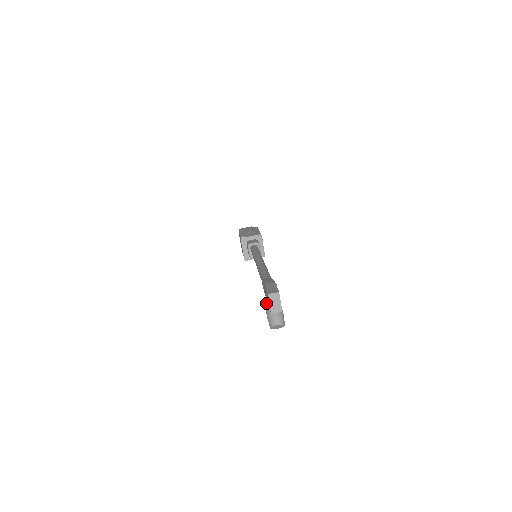
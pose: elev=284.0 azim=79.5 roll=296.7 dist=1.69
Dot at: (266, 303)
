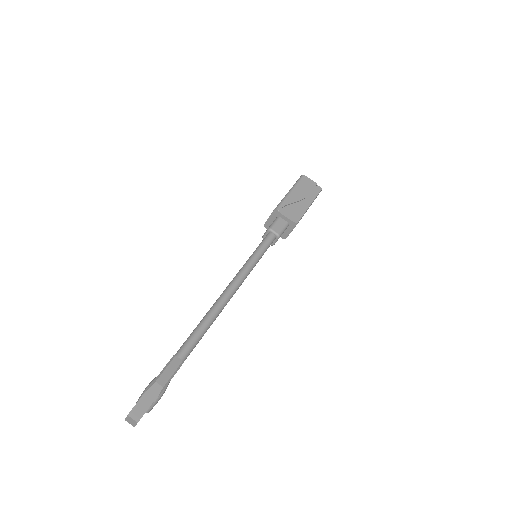
Dot at: occluded
